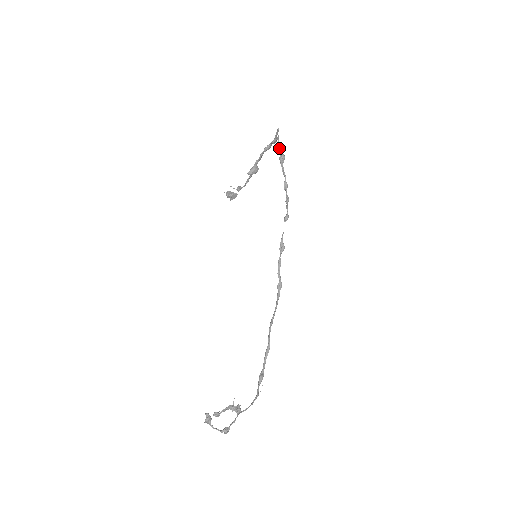
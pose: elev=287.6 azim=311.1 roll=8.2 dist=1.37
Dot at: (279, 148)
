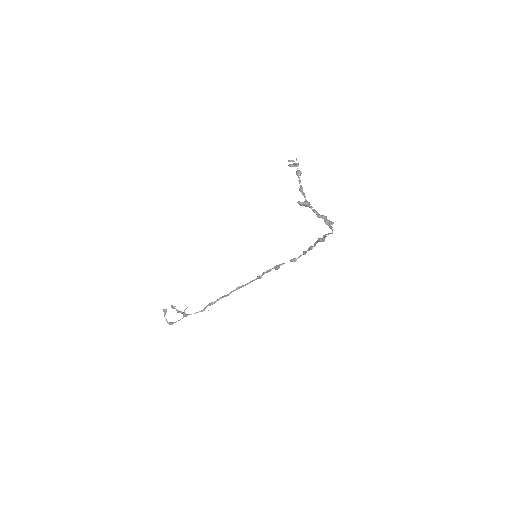
Dot at: (324, 236)
